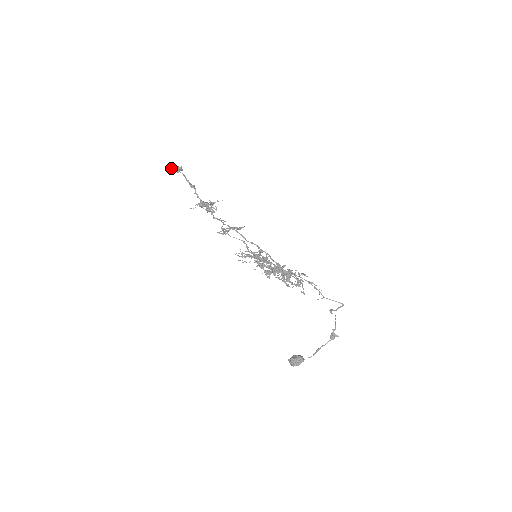
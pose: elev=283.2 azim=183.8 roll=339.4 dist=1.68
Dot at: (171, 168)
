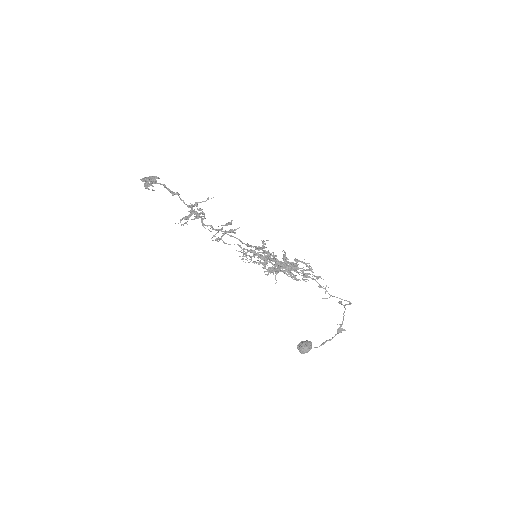
Dot at: occluded
